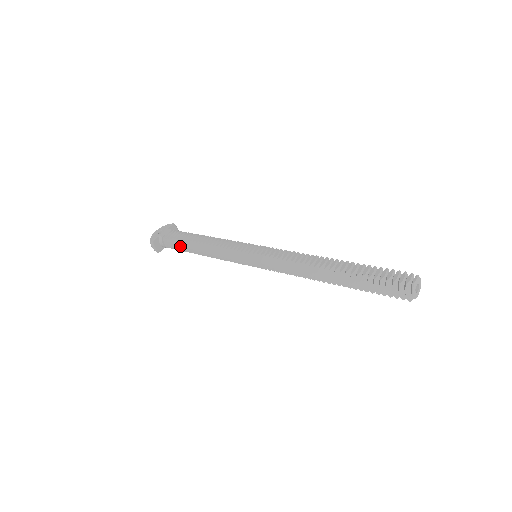
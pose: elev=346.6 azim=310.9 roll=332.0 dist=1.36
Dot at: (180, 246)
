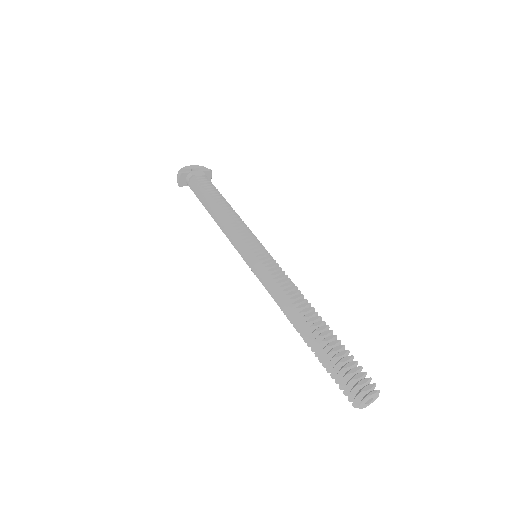
Dot at: (201, 195)
